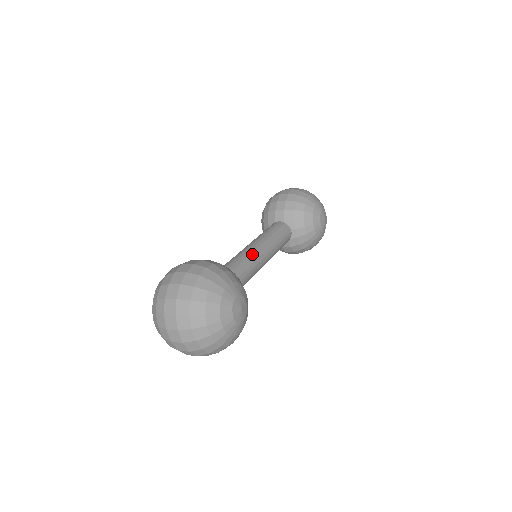
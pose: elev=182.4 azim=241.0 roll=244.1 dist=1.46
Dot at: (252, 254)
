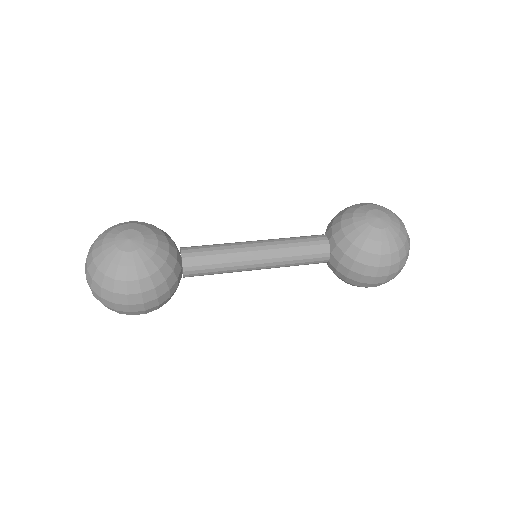
Dot at: (232, 243)
